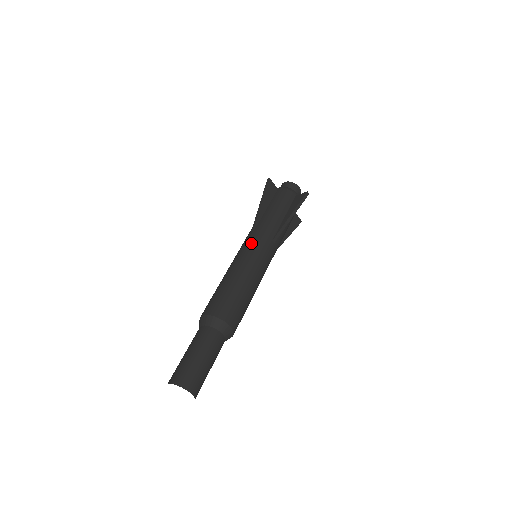
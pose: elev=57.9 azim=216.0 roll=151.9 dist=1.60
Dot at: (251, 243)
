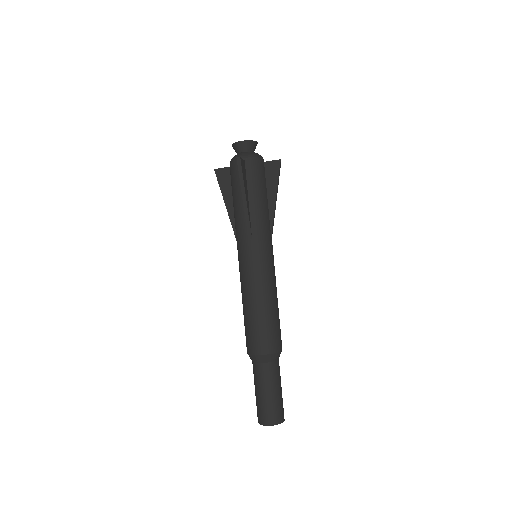
Dot at: (259, 255)
